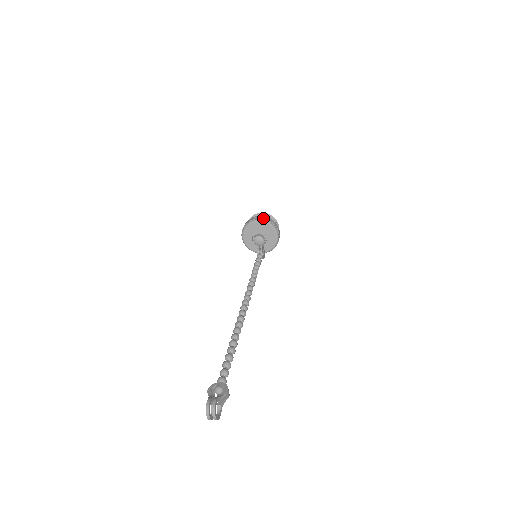
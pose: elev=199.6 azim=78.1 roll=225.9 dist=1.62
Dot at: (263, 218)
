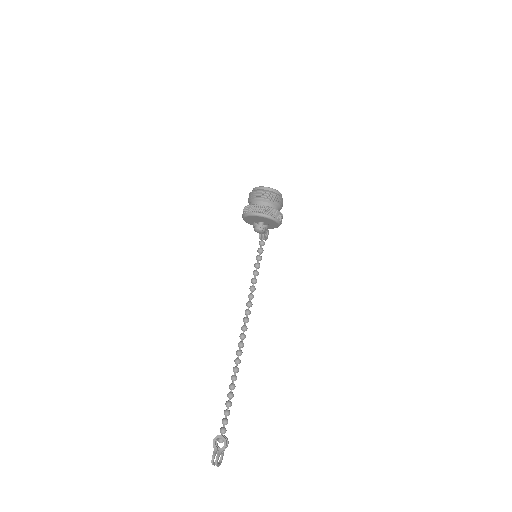
Dot at: (262, 211)
